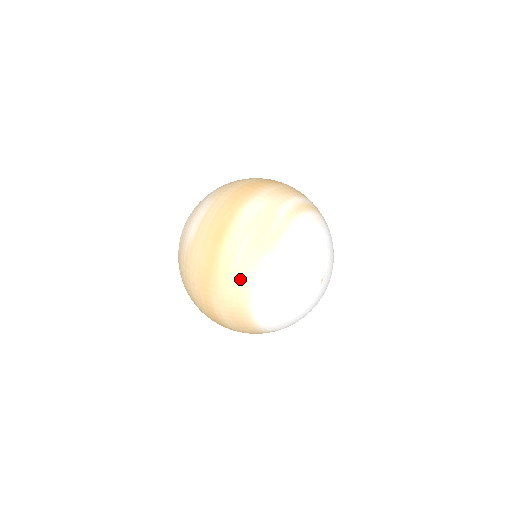
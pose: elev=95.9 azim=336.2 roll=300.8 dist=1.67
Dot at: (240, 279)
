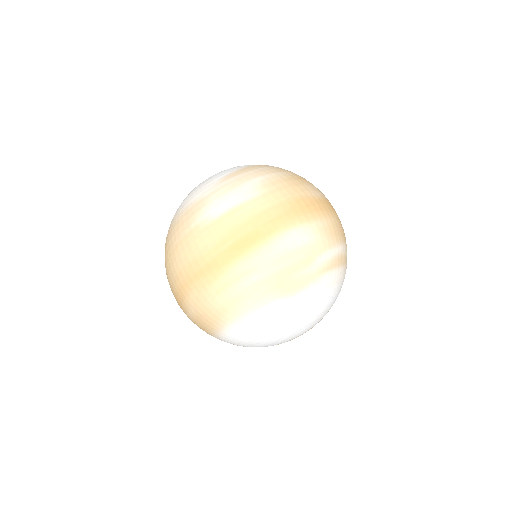
Dot at: (235, 301)
